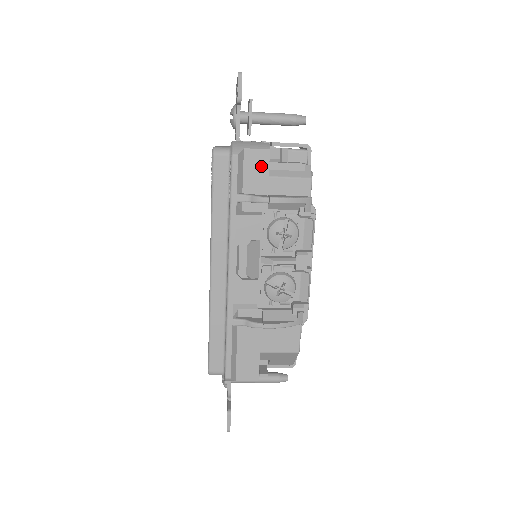
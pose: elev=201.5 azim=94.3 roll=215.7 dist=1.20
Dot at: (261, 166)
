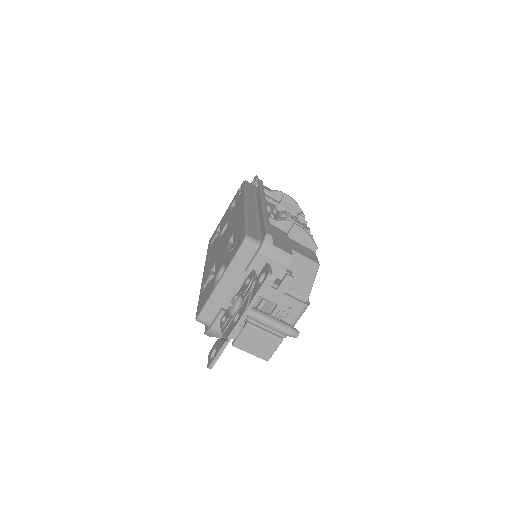
Dot at: occluded
